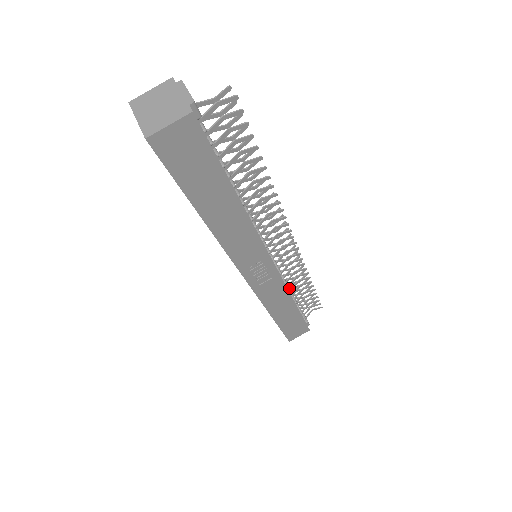
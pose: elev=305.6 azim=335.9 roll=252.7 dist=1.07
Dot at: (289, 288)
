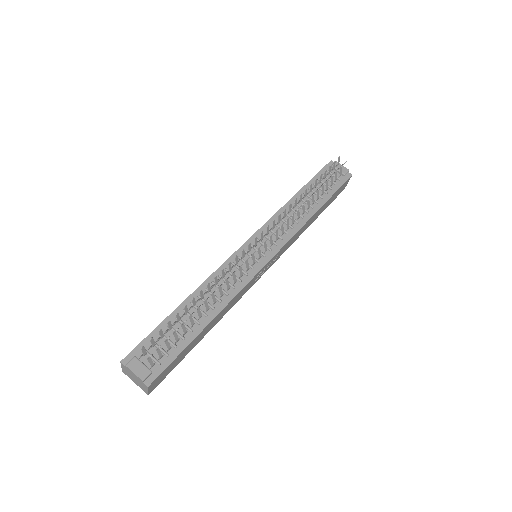
Dot at: (301, 216)
